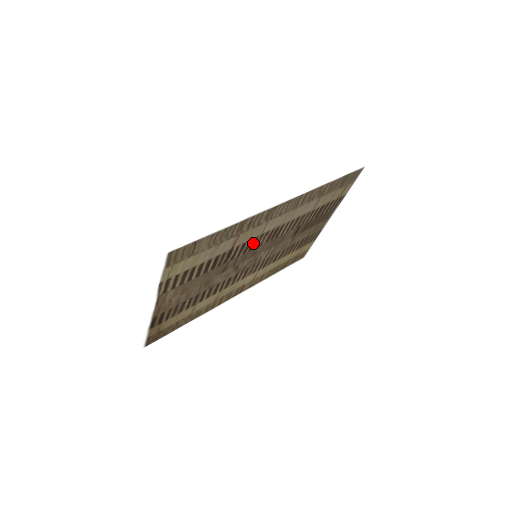
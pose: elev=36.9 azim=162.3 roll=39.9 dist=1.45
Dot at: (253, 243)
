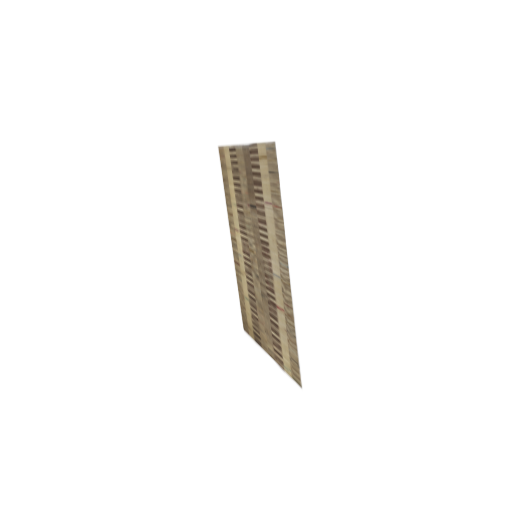
Dot at: (269, 277)
